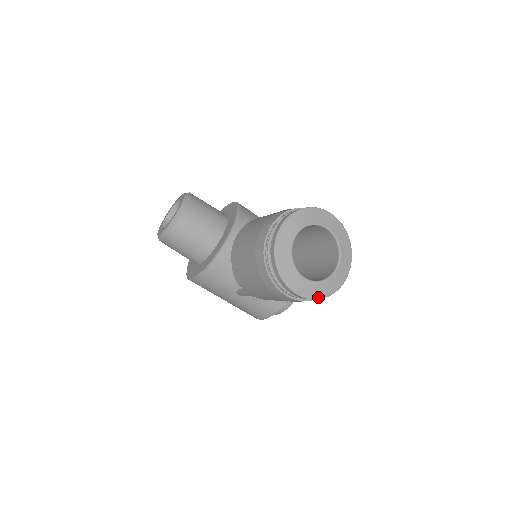
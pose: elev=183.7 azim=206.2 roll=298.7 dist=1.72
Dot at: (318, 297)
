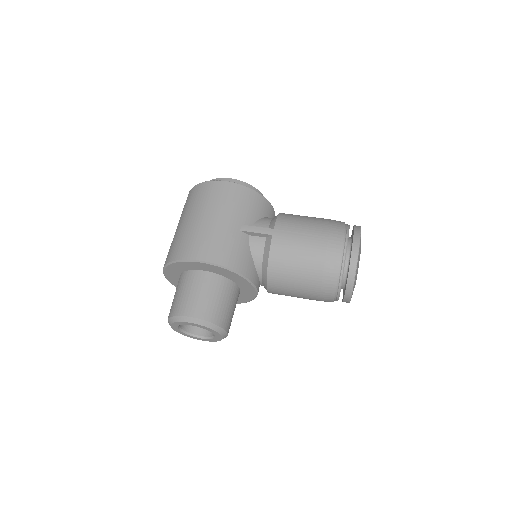
Dot at: occluded
